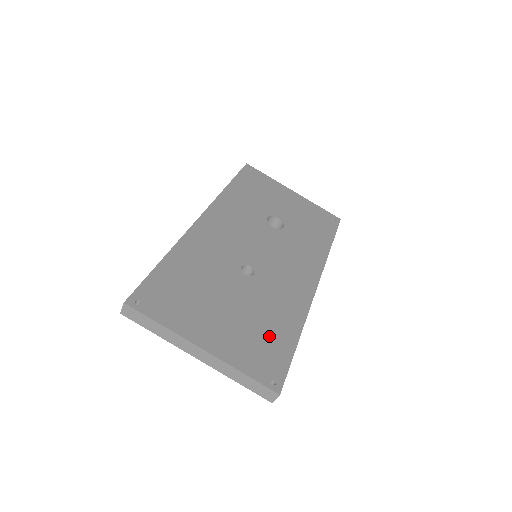
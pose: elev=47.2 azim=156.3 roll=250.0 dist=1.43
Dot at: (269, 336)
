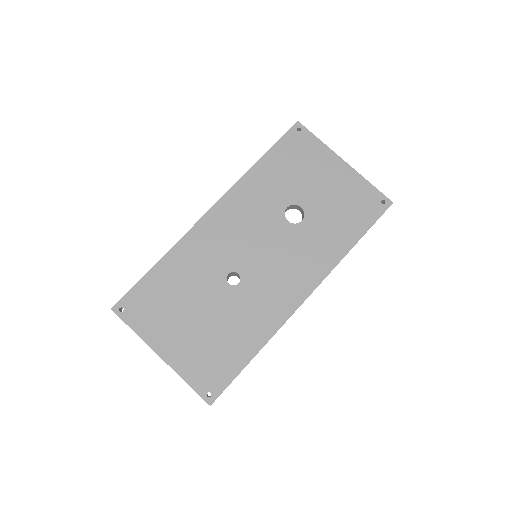
Dot at: (224, 352)
